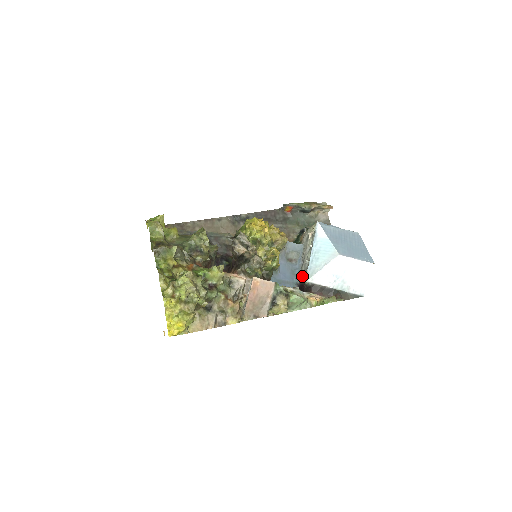
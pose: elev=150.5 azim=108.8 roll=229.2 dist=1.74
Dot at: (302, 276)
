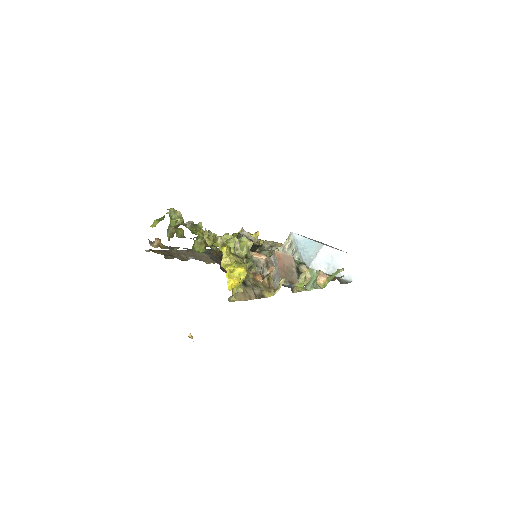
Dot at: occluded
